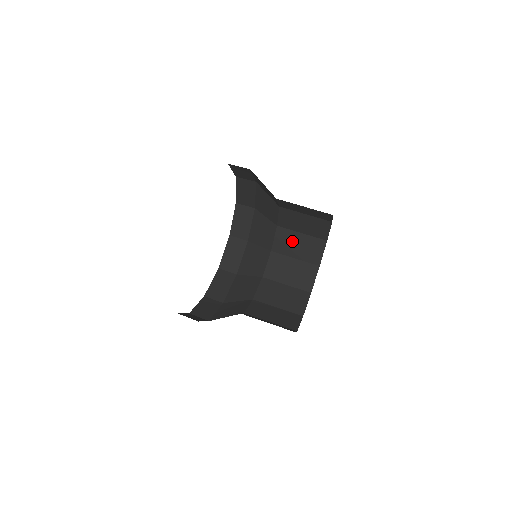
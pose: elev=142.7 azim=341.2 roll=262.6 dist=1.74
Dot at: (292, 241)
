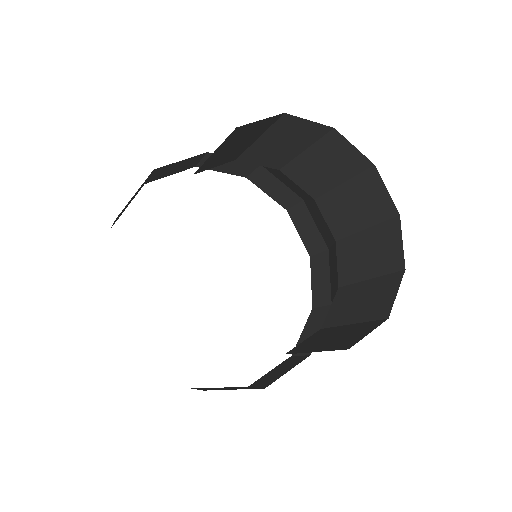
Dot at: (357, 252)
